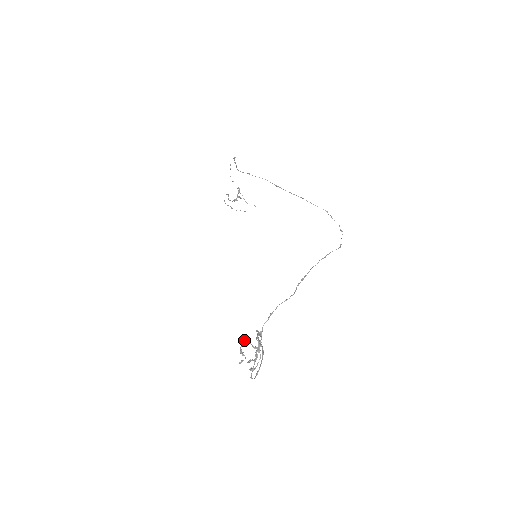
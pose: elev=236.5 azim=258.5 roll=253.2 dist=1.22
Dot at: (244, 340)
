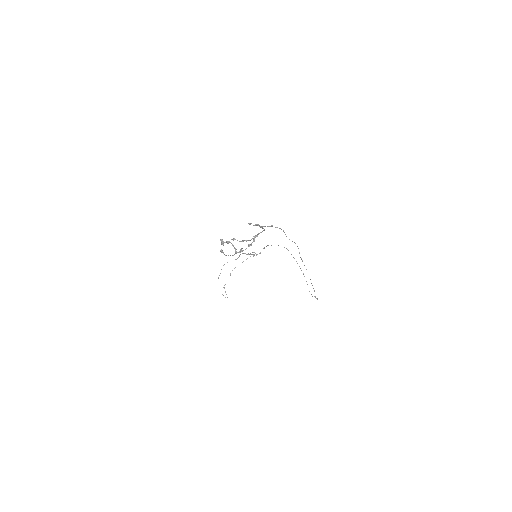
Dot at: occluded
